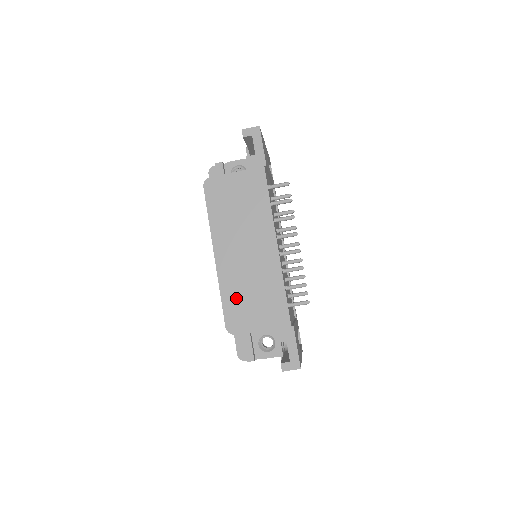
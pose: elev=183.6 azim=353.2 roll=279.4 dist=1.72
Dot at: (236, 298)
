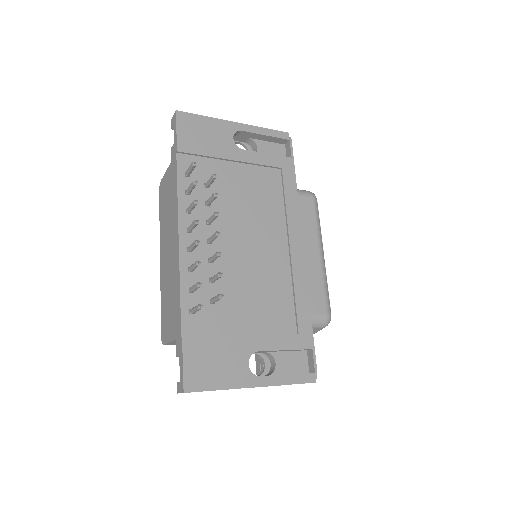
Dot at: (165, 304)
